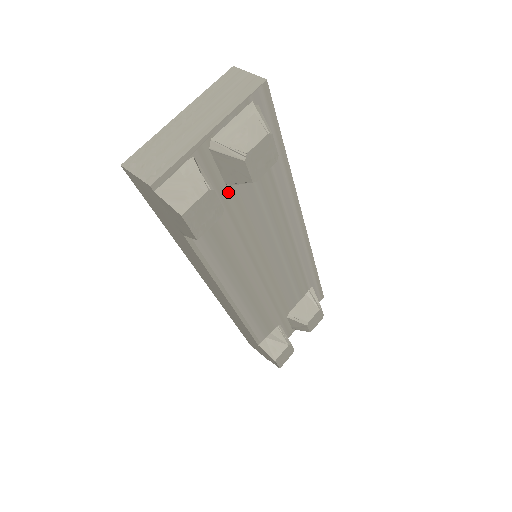
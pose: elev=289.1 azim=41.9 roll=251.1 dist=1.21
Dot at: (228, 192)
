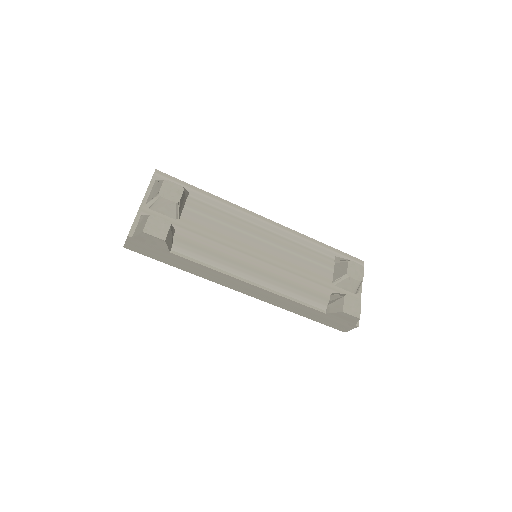
Dot at: (181, 223)
